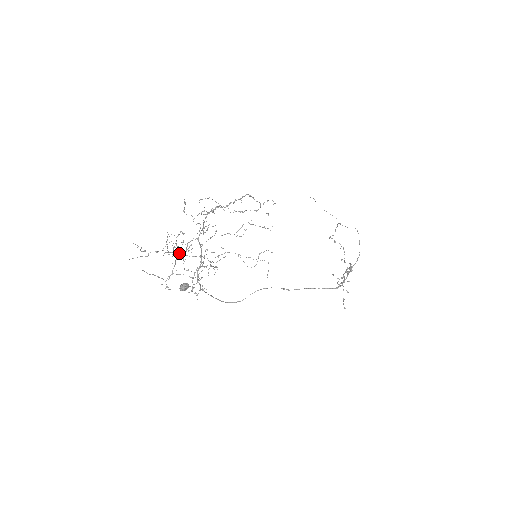
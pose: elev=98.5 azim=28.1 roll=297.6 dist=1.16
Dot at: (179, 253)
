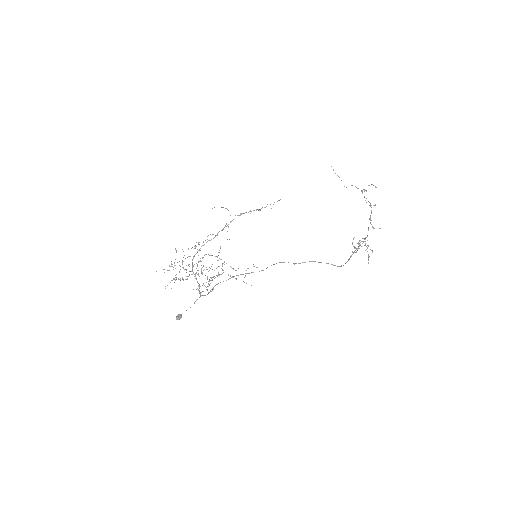
Dot at: (183, 280)
